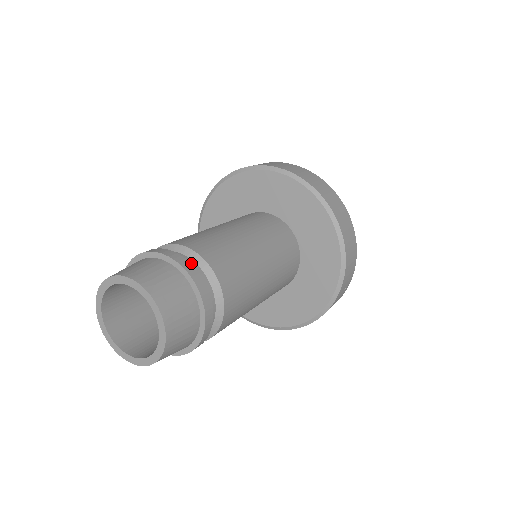
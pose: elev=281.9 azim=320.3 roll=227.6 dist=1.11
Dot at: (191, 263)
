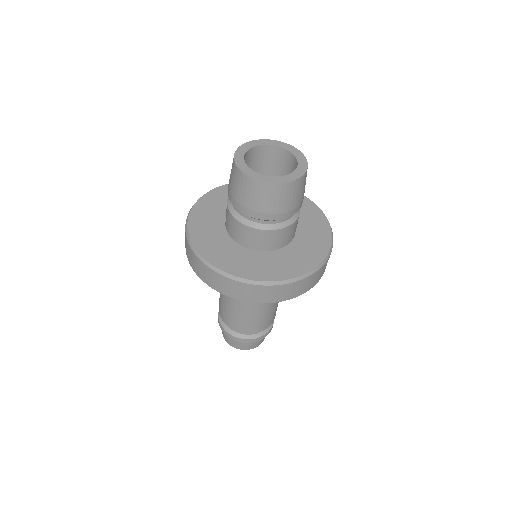
Dot at: (241, 333)
